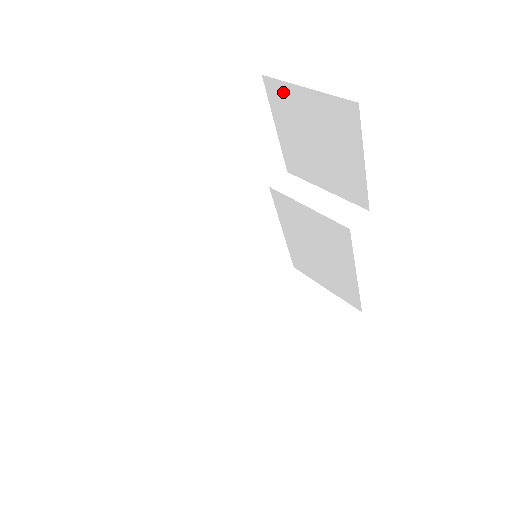
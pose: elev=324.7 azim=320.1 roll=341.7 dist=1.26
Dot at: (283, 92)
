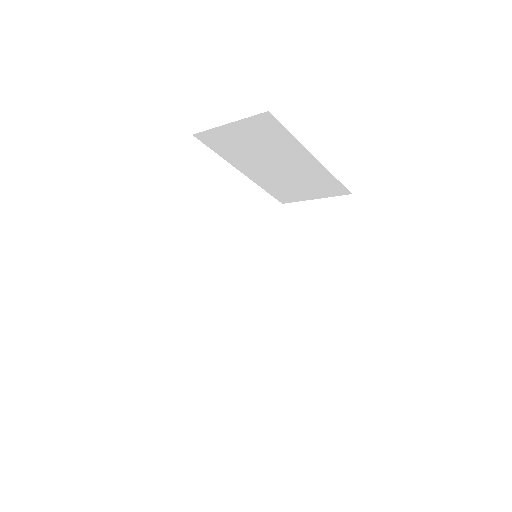
Dot at: (295, 209)
